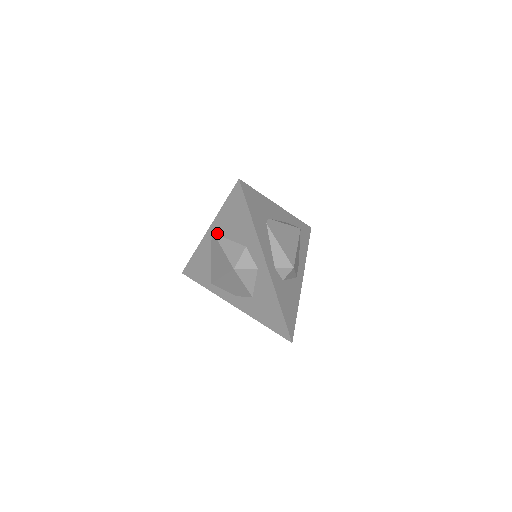
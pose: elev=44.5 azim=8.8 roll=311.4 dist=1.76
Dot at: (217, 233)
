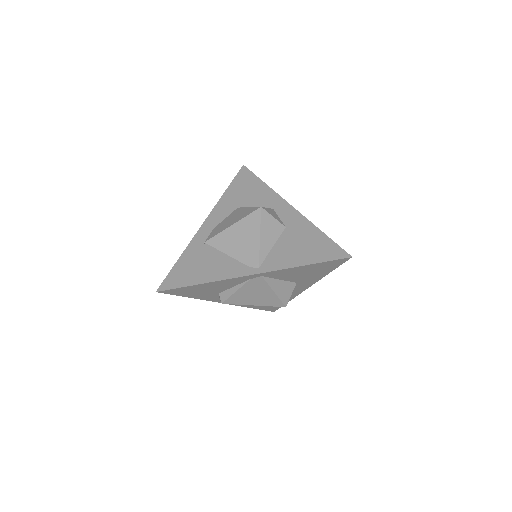
Dot at: (268, 276)
